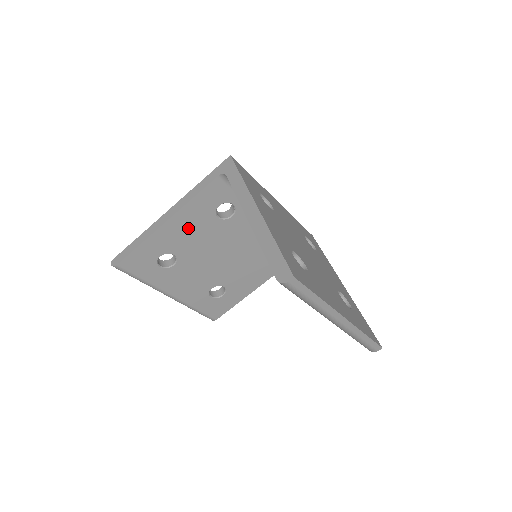
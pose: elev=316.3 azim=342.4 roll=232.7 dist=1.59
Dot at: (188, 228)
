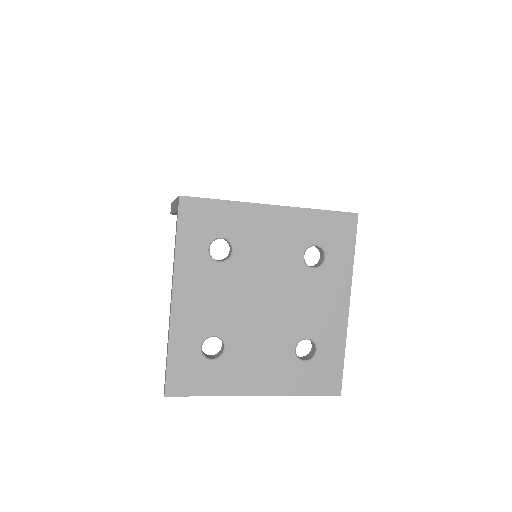
Dot at: occluded
